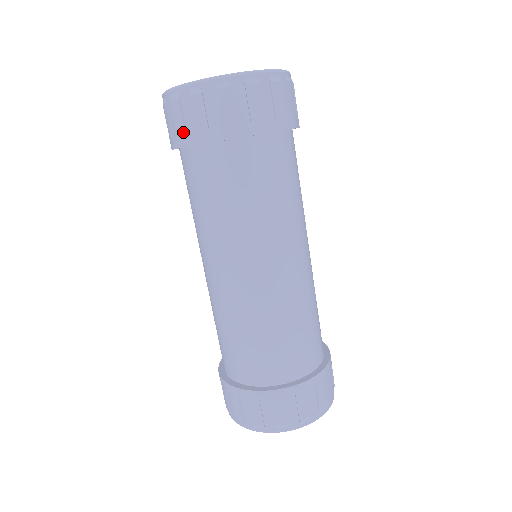
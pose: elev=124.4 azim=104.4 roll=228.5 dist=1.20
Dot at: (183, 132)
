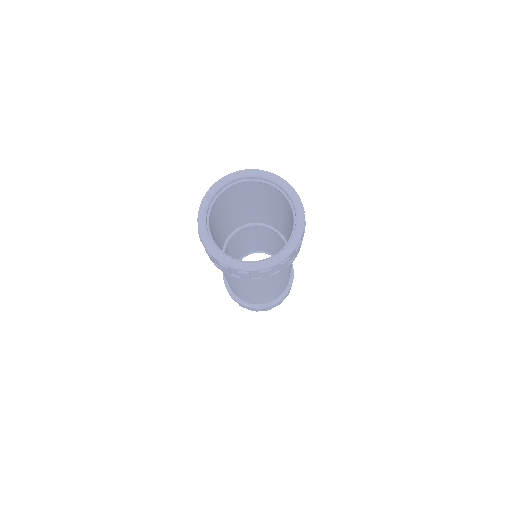
Dot at: (228, 274)
